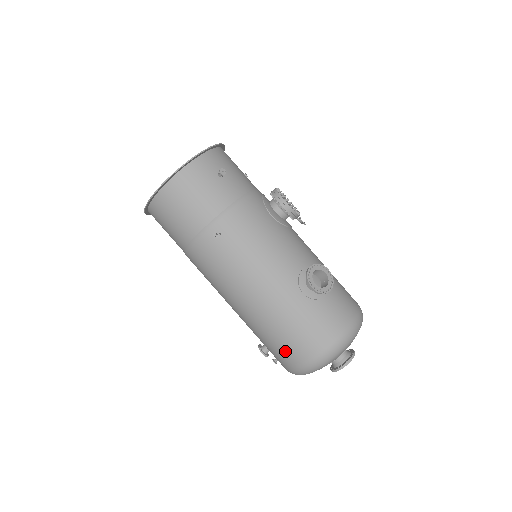
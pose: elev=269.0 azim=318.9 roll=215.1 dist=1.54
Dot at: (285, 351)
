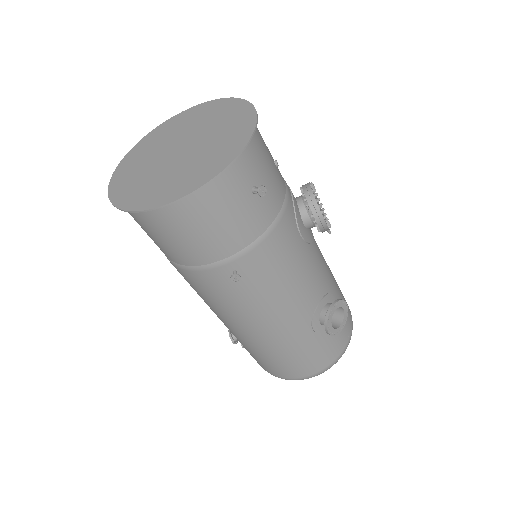
Dot at: (270, 366)
